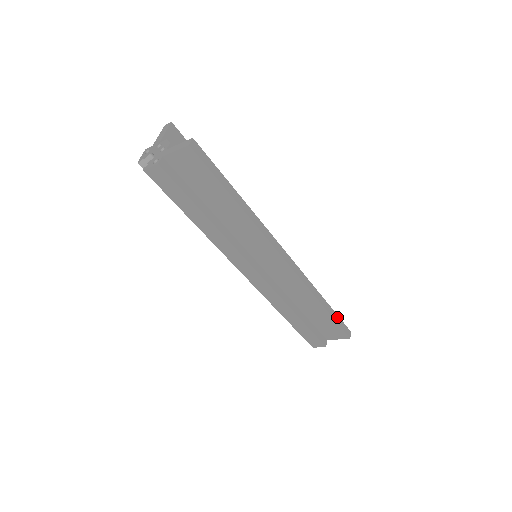
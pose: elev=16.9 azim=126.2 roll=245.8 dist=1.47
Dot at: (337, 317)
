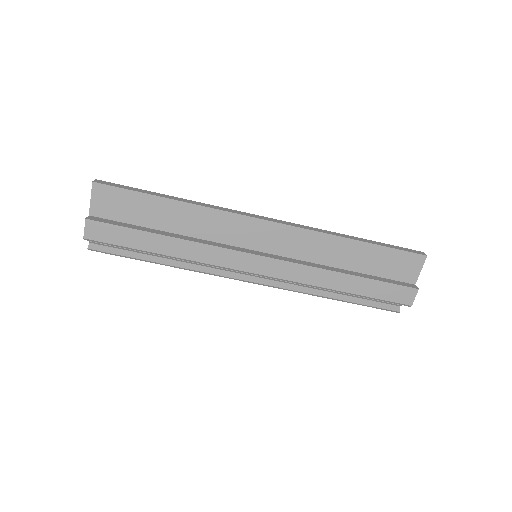
Dot at: (387, 245)
